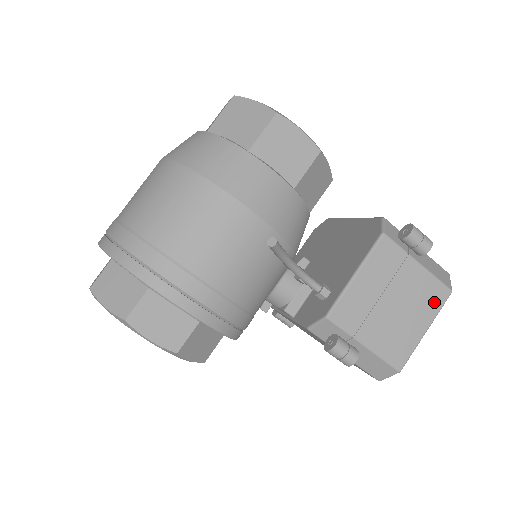
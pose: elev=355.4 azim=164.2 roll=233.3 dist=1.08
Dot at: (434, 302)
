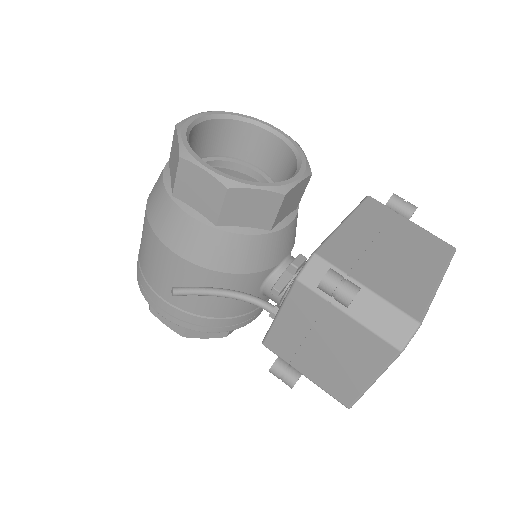
Dot at: (376, 357)
